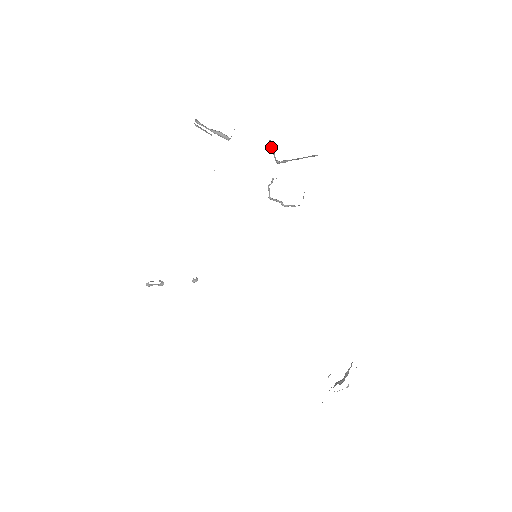
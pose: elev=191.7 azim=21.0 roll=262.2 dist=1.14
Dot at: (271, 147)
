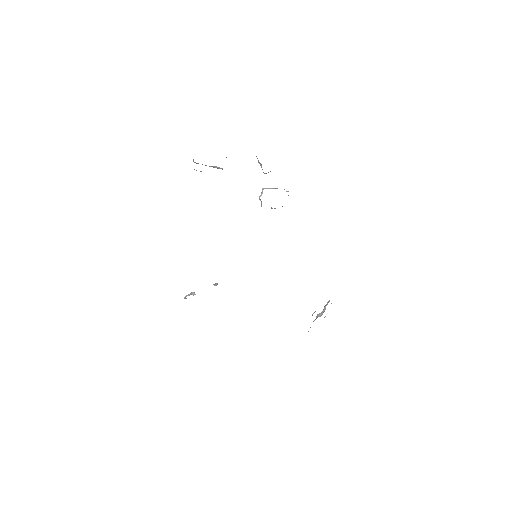
Dot at: (258, 162)
